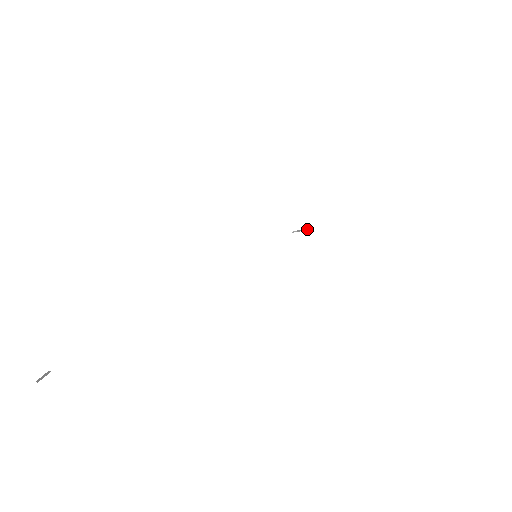
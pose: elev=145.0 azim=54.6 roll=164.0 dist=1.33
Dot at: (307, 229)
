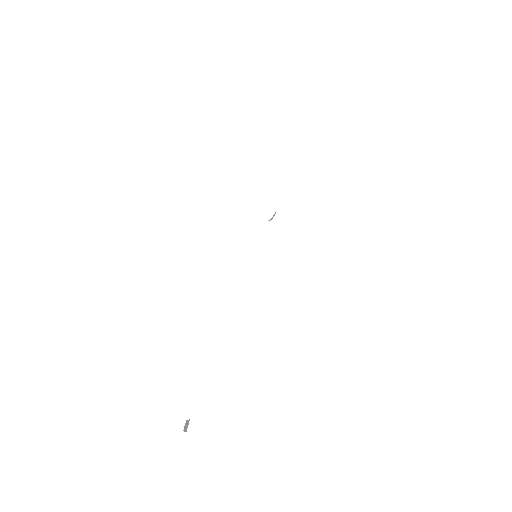
Dot at: (275, 212)
